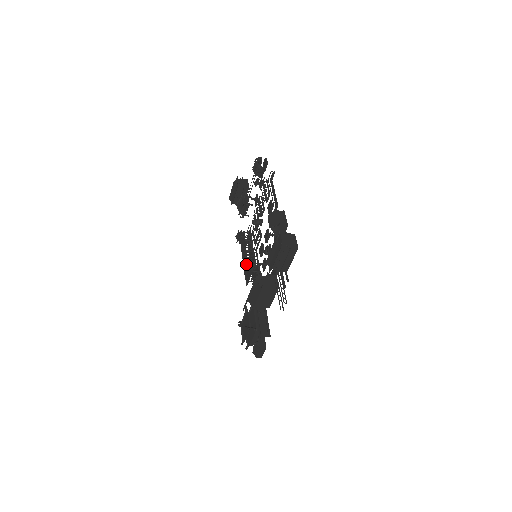
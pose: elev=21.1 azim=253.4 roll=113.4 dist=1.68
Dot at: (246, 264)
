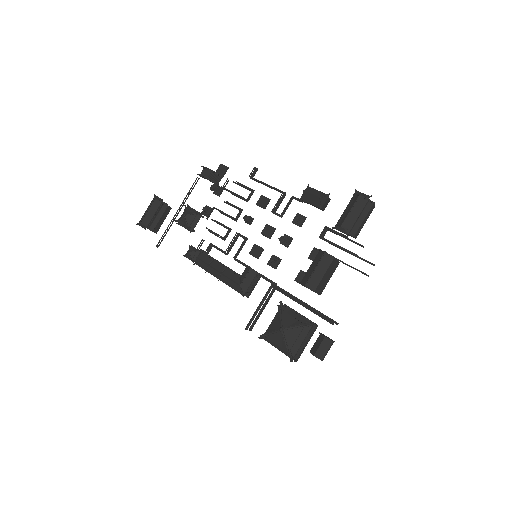
Dot at: (231, 274)
